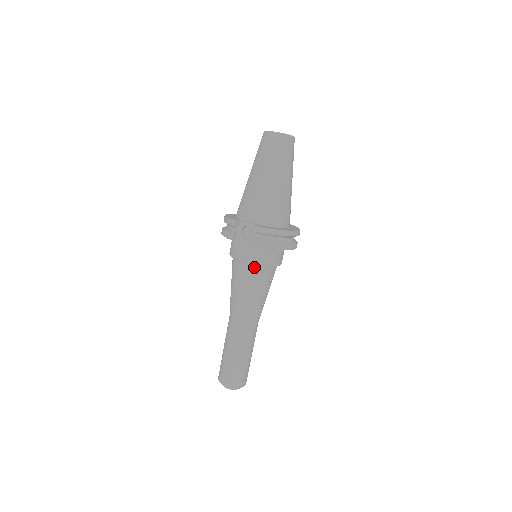
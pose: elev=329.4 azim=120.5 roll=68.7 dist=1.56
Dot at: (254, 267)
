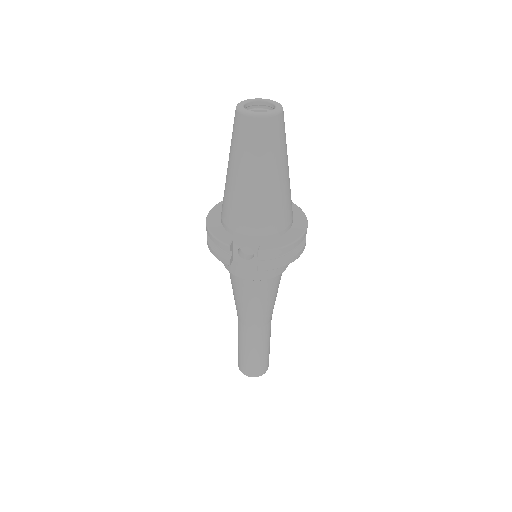
Dot at: (262, 280)
